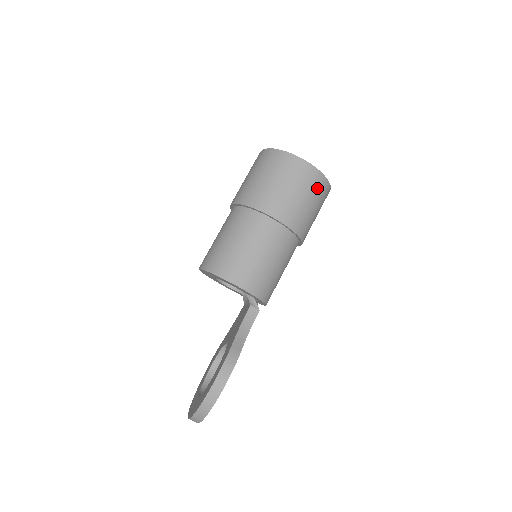
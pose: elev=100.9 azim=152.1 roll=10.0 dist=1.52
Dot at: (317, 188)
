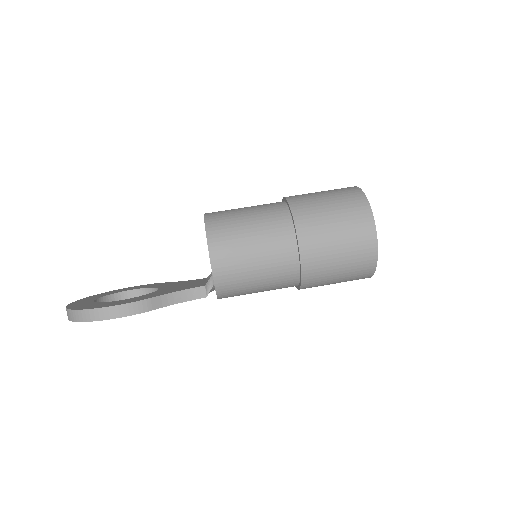
Dot at: (360, 265)
